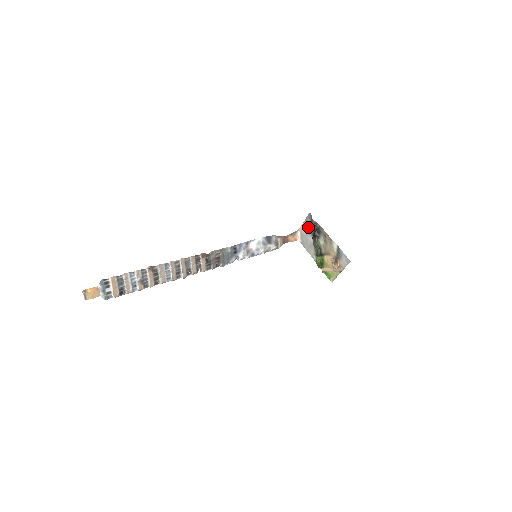
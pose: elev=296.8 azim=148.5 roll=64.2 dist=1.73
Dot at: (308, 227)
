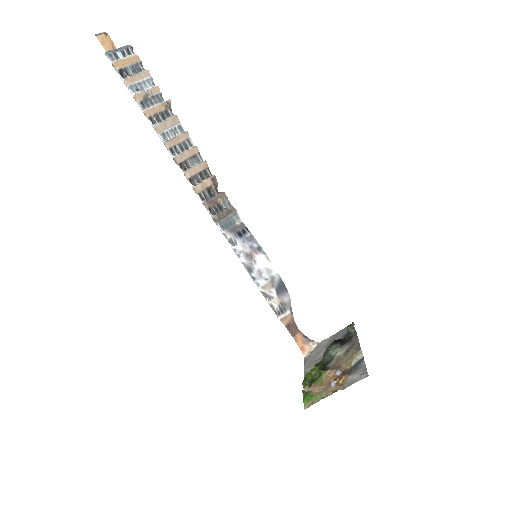
Dot at: (335, 338)
